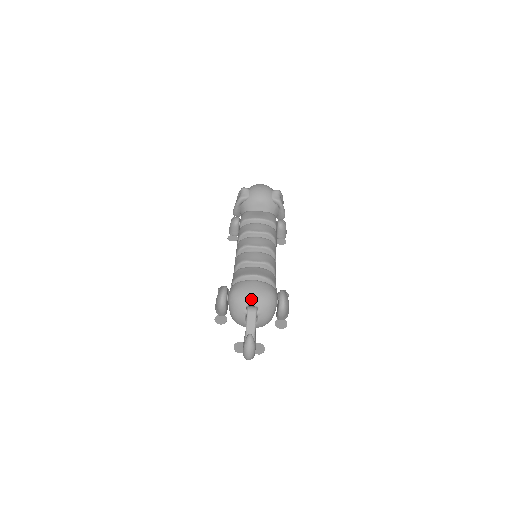
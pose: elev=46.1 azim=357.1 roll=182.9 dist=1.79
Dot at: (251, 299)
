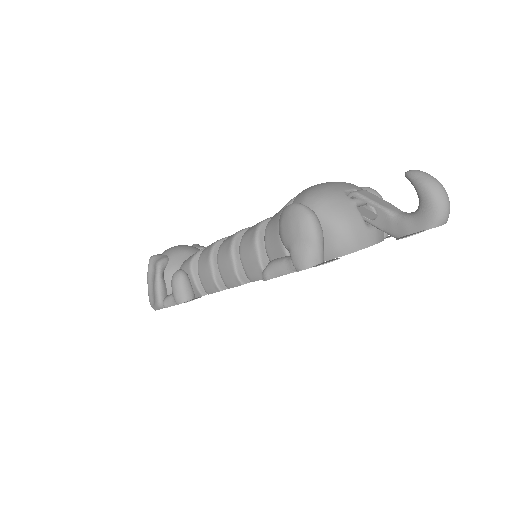
Dot at: (339, 185)
